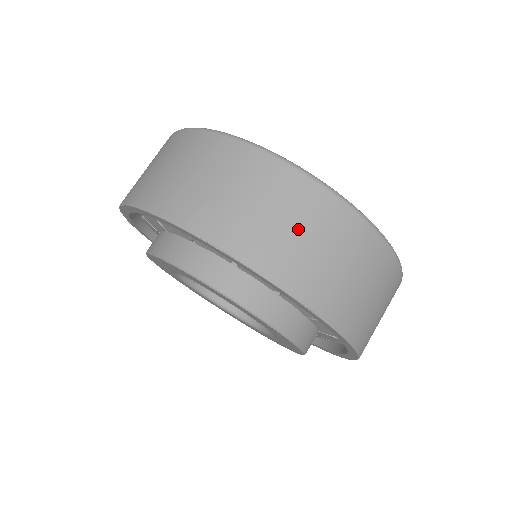
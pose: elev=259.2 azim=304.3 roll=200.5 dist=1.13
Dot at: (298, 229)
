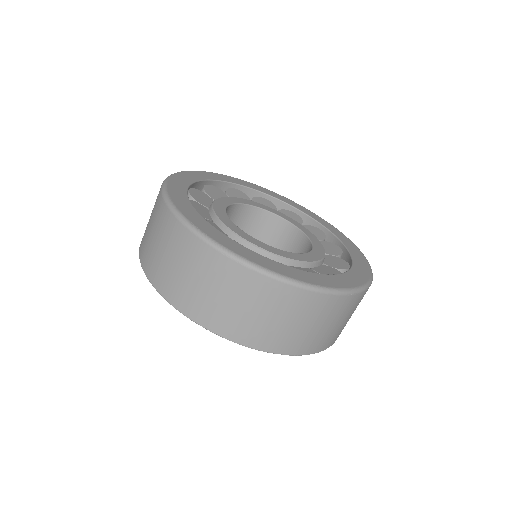
Dot at: (265, 314)
